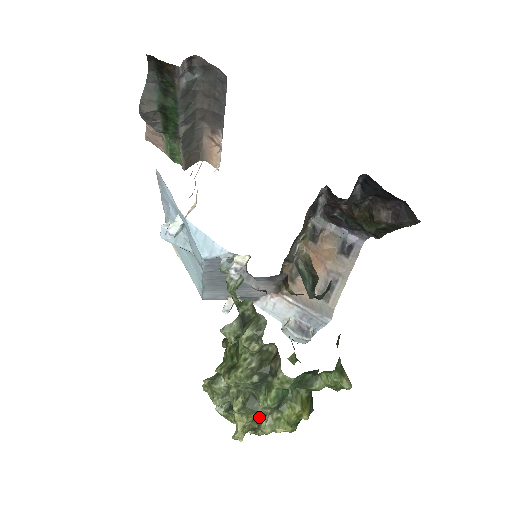
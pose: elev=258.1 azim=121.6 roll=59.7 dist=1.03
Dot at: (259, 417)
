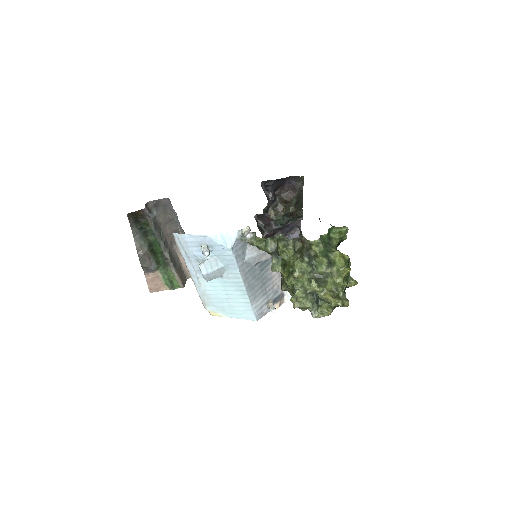
Dot at: (331, 284)
